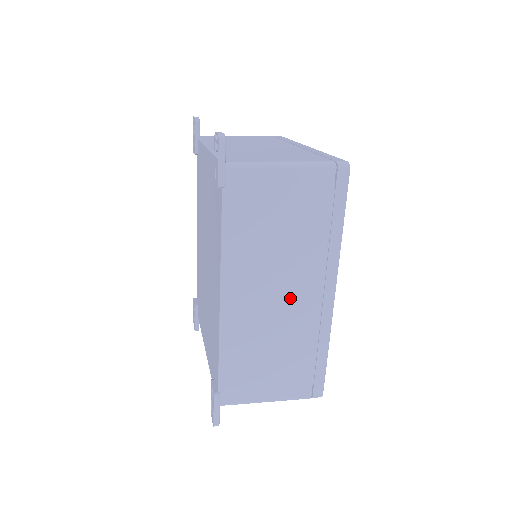
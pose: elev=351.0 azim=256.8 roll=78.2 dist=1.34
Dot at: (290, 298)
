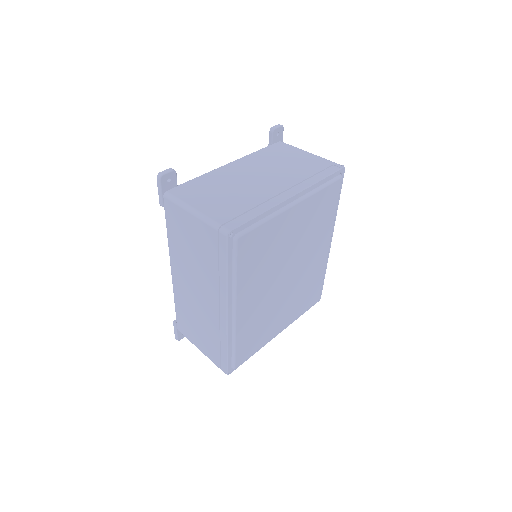
Dot at: (203, 298)
